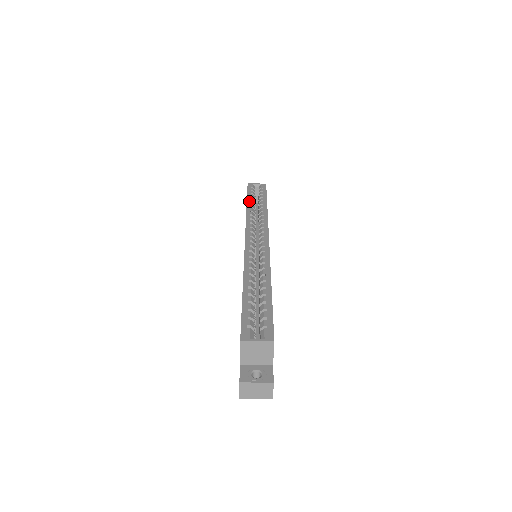
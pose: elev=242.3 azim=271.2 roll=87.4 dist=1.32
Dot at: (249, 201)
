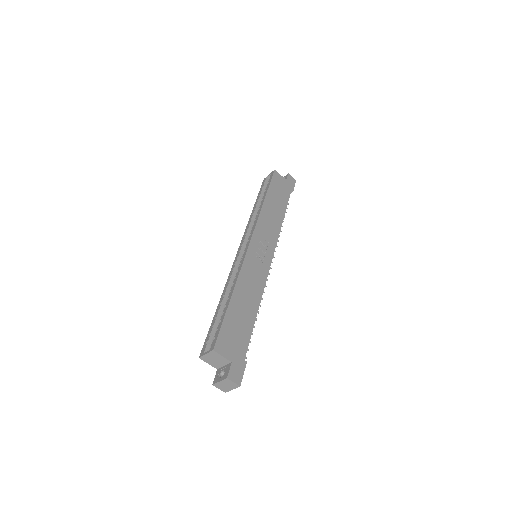
Dot at: (256, 203)
